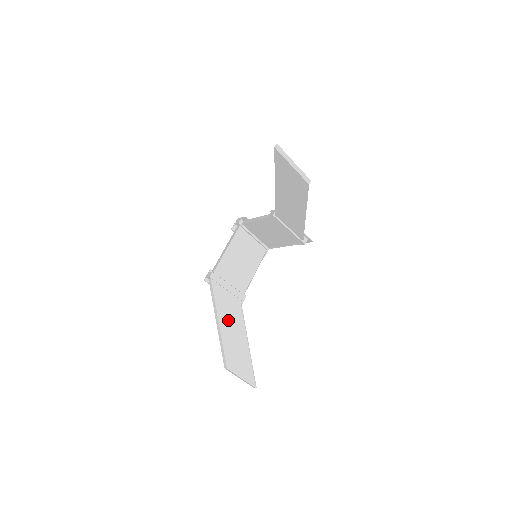
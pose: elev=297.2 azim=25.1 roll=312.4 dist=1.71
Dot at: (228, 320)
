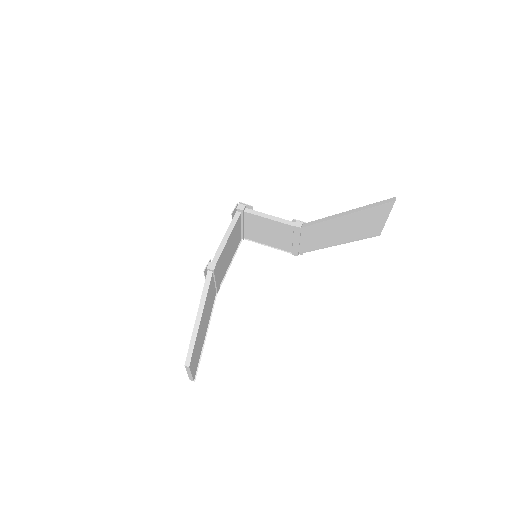
Dot at: (205, 316)
